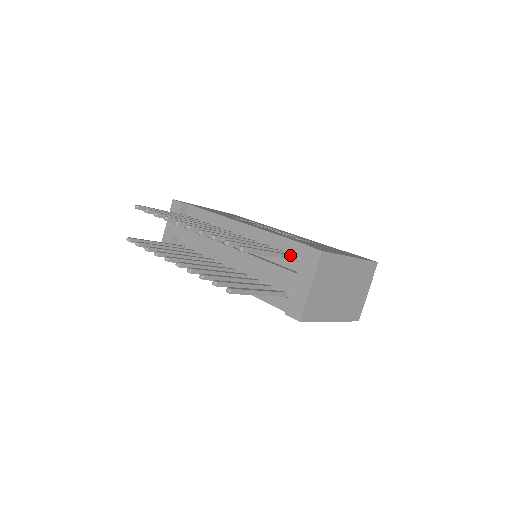
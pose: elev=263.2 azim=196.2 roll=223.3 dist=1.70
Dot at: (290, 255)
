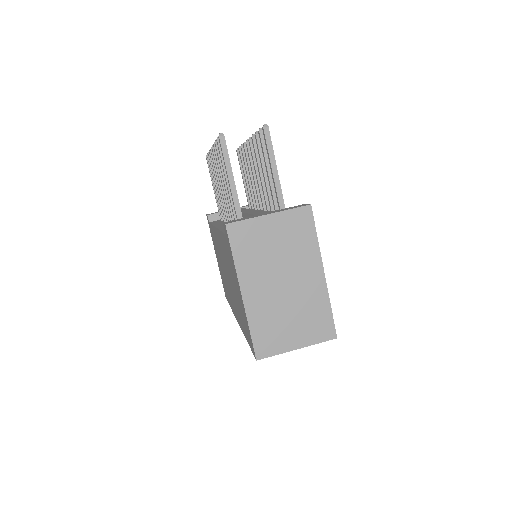
Dot at: (284, 205)
